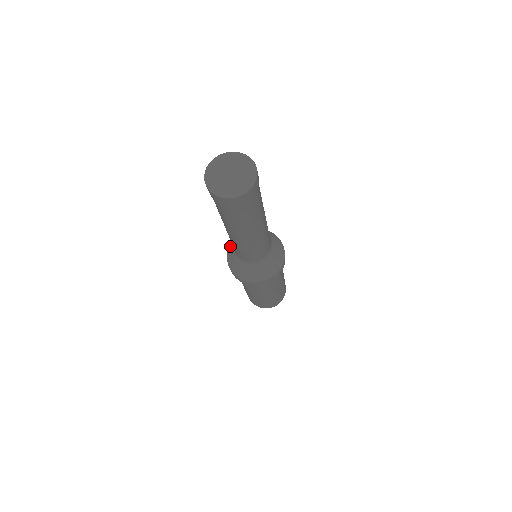
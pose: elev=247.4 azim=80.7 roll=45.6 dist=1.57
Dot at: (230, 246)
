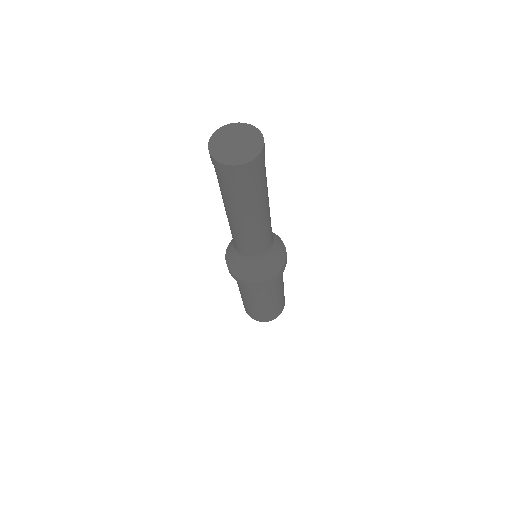
Dot at: (230, 243)
